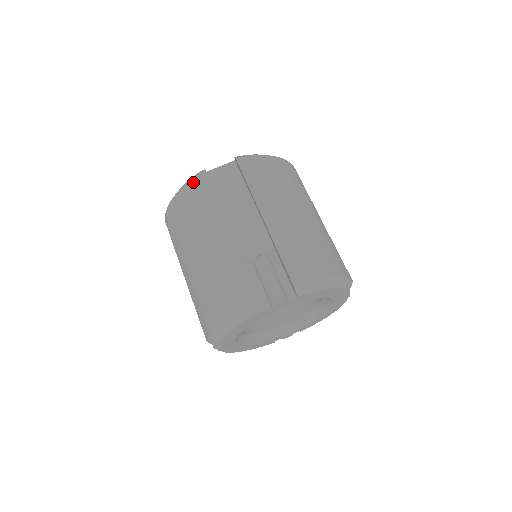
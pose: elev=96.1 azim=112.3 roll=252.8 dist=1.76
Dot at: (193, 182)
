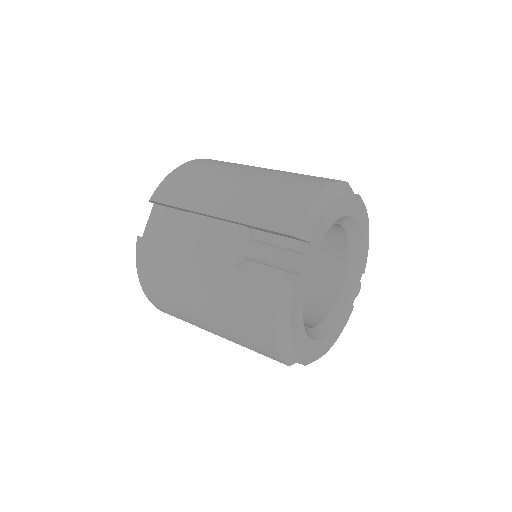
Dot at: (138, 255)
